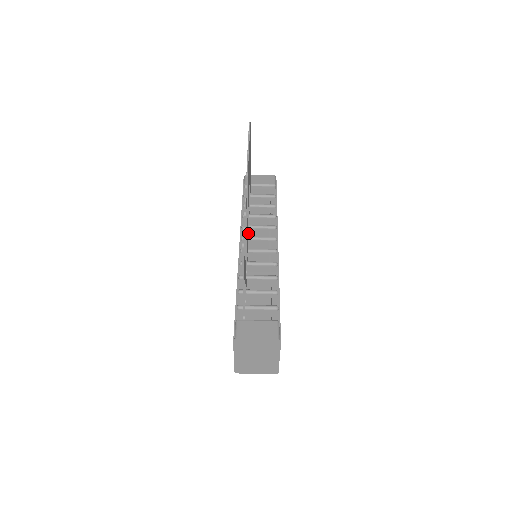
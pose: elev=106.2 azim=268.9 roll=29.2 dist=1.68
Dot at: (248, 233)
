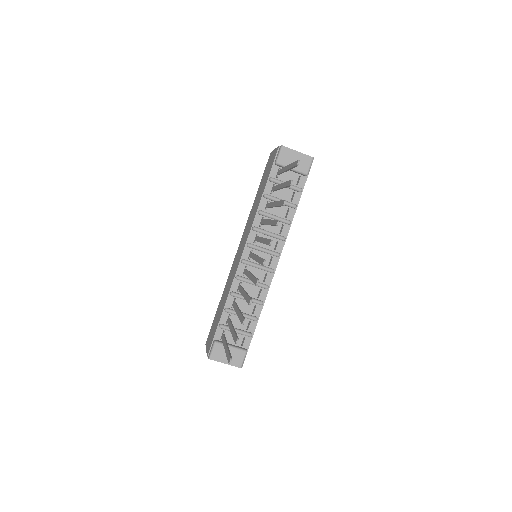
Dot at: (255, 242)
